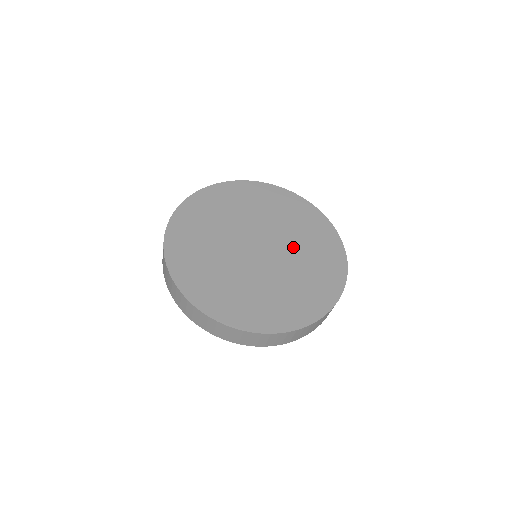
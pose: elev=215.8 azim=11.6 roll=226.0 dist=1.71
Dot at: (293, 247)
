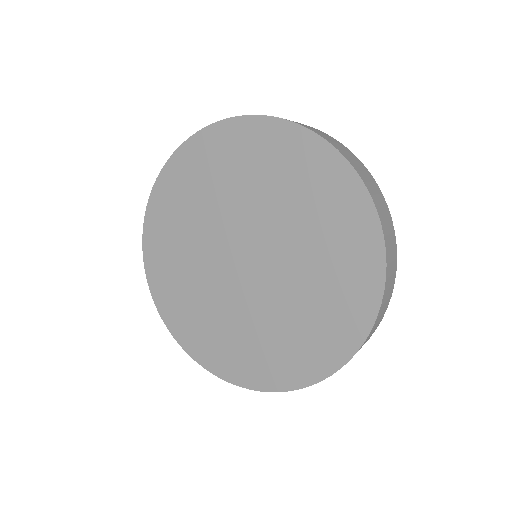
Dot at: (293, 278)
